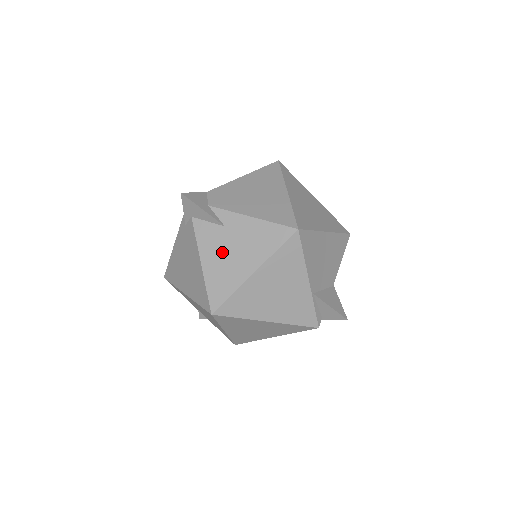
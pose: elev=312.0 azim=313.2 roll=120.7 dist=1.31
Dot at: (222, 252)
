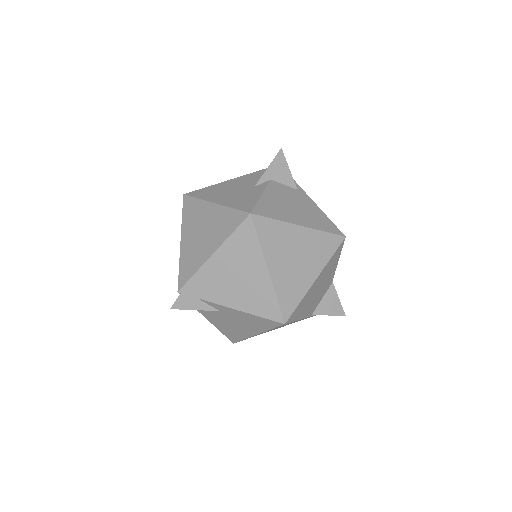
Dot at: (225, 322)
